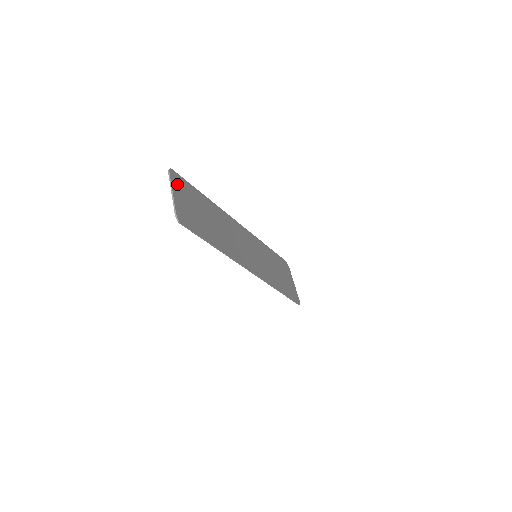
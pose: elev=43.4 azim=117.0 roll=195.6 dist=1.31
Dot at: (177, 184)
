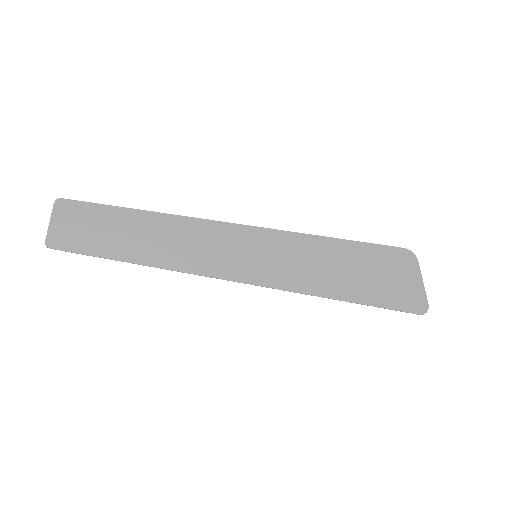
Dot at: (65, 211)
